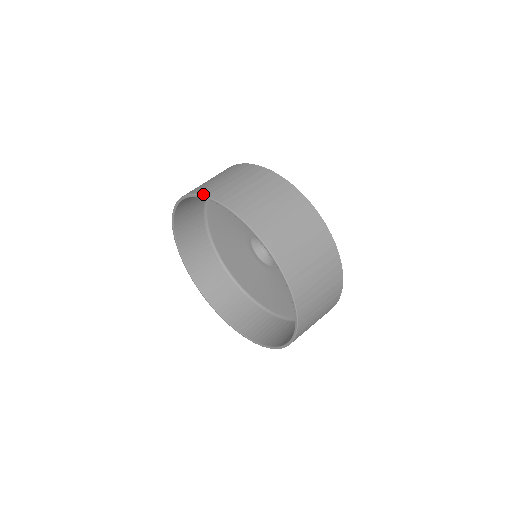
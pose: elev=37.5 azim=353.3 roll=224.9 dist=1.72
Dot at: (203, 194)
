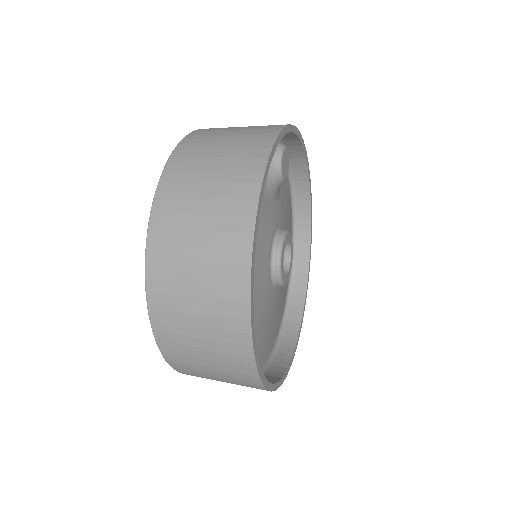
Dot at: (152, 212)
